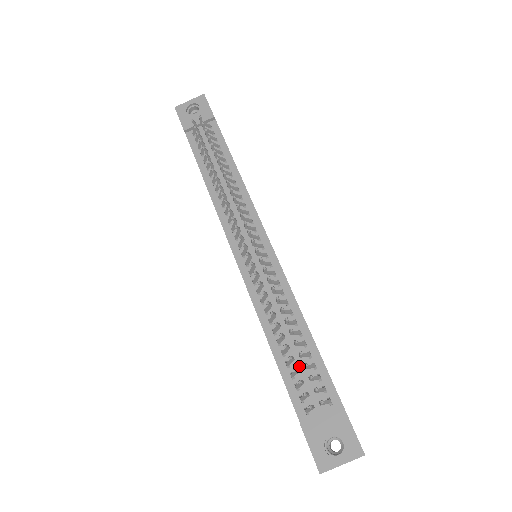
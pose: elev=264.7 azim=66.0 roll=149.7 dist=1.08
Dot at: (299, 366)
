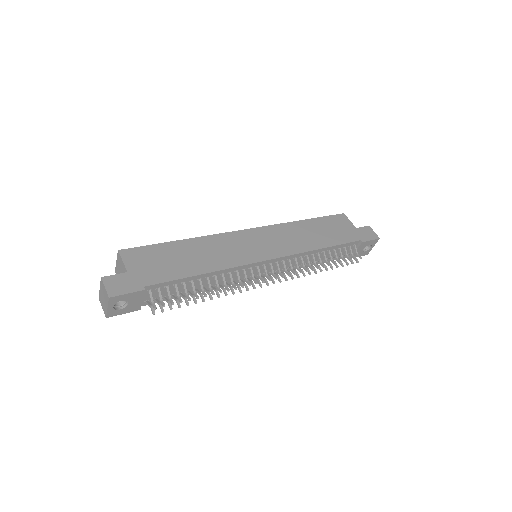
Dot at: (333, 255)
